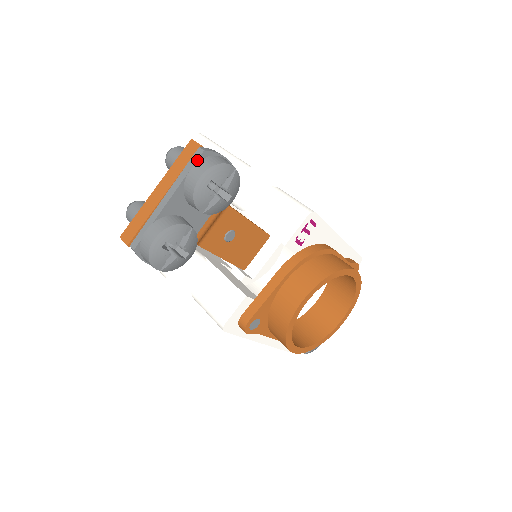
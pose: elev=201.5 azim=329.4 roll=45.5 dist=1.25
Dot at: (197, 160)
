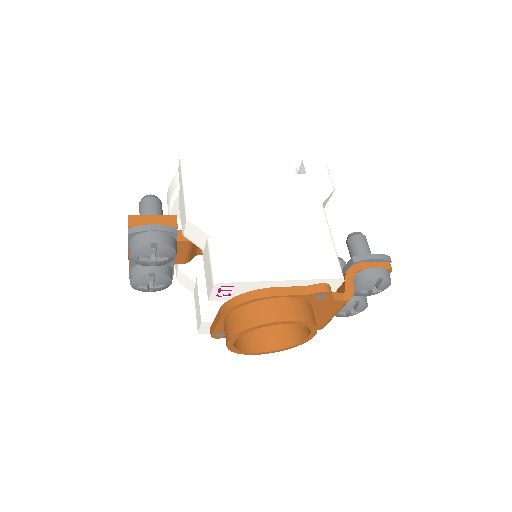
Dot at: (128, 239)
